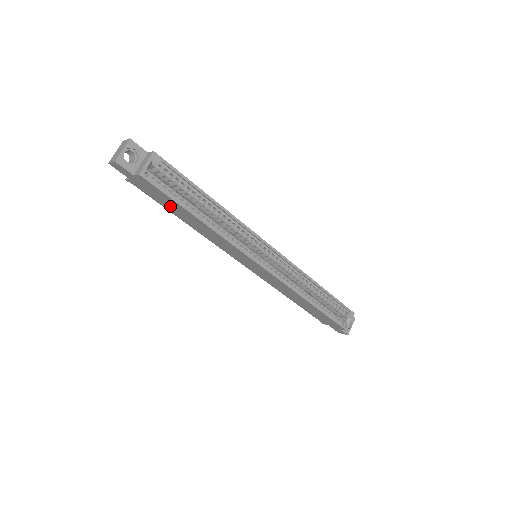
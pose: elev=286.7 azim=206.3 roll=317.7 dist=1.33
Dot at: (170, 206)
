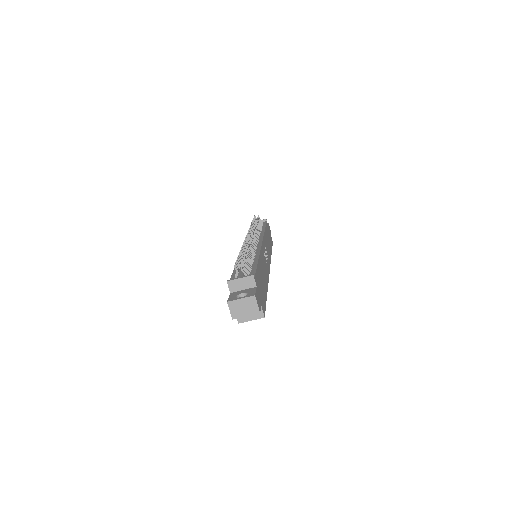
Dot at: occluded
